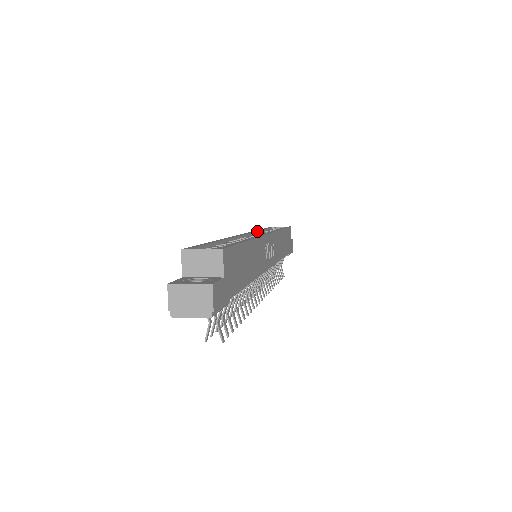
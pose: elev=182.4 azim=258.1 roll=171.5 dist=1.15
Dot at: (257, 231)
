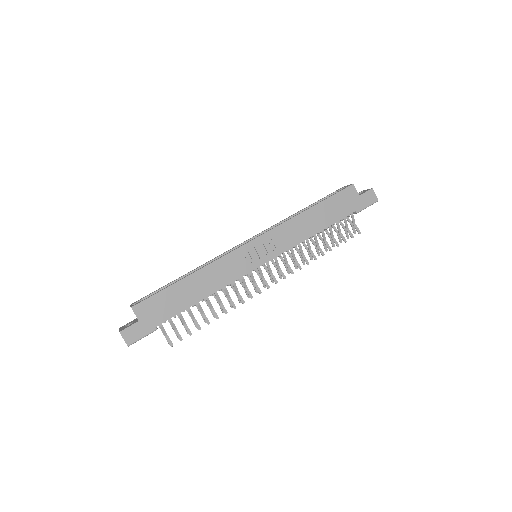
Dot at: (280, 222)
